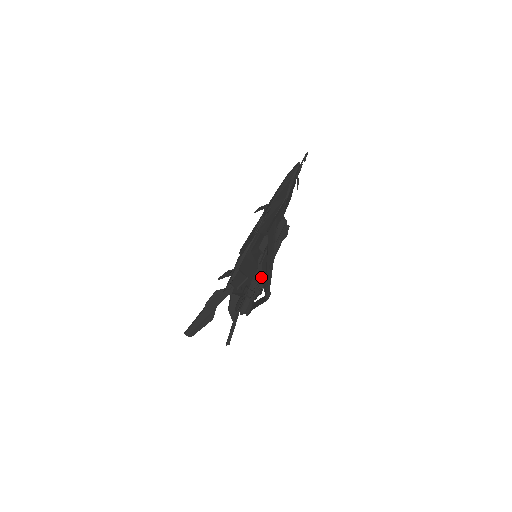
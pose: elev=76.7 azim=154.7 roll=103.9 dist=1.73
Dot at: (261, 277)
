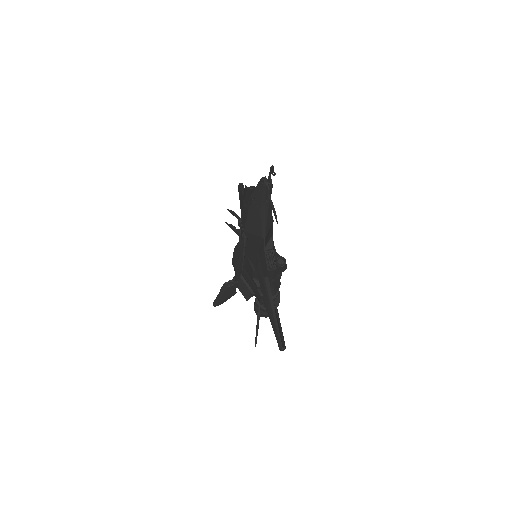
Dot at: occluded
